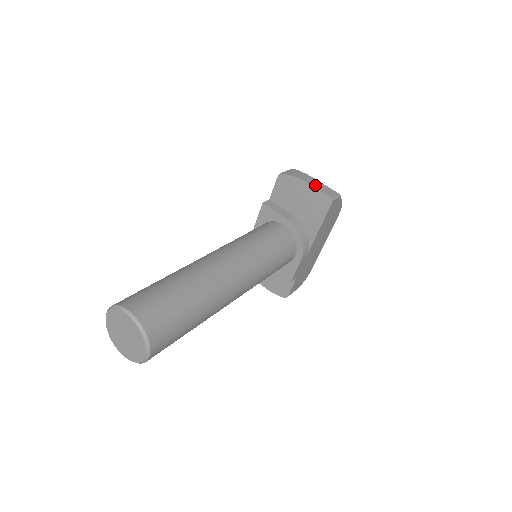
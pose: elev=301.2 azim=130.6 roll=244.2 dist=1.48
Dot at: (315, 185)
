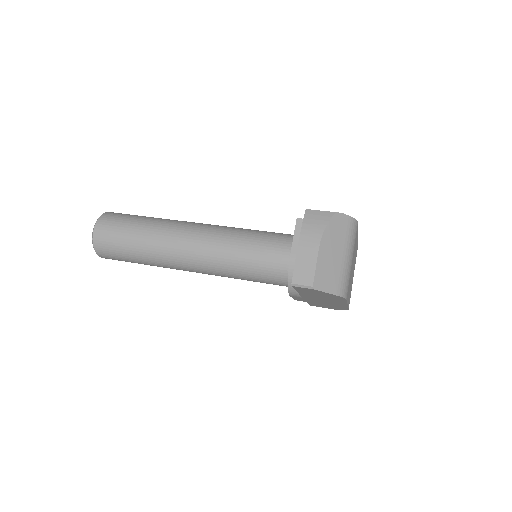
Dot at: (302, 254)
